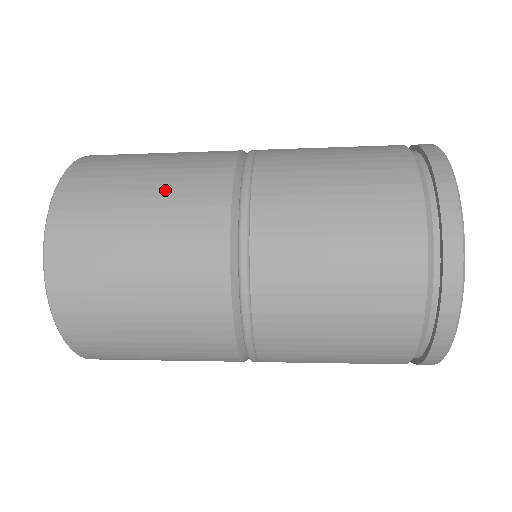
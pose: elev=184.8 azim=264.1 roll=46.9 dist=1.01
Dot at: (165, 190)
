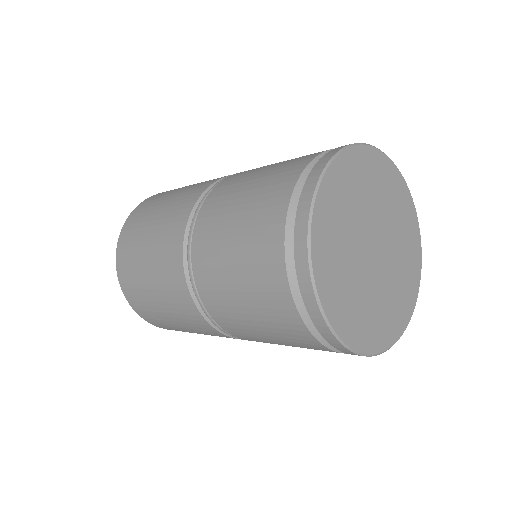
Dot at: occluded
